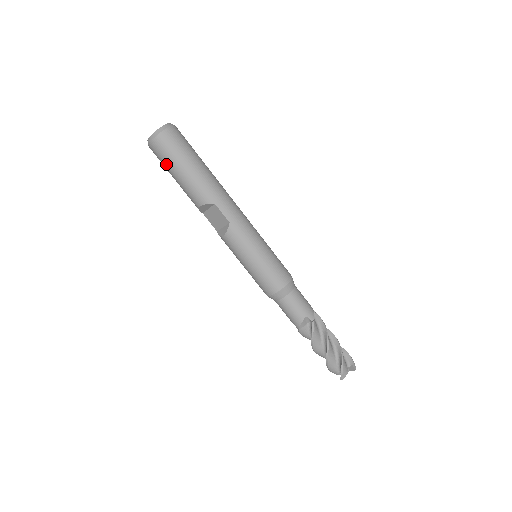
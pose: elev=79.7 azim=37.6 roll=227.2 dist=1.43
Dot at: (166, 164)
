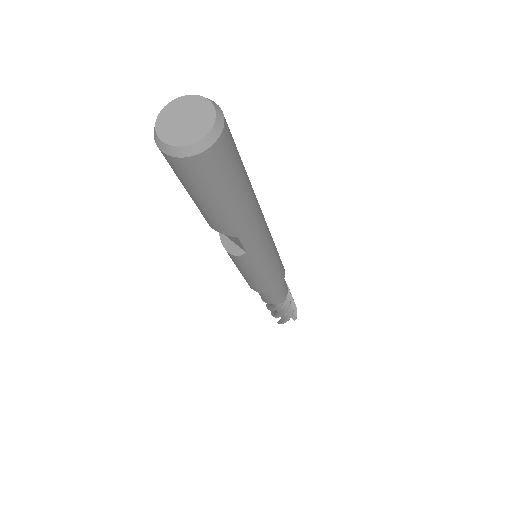
Dot at: (182, 182)
